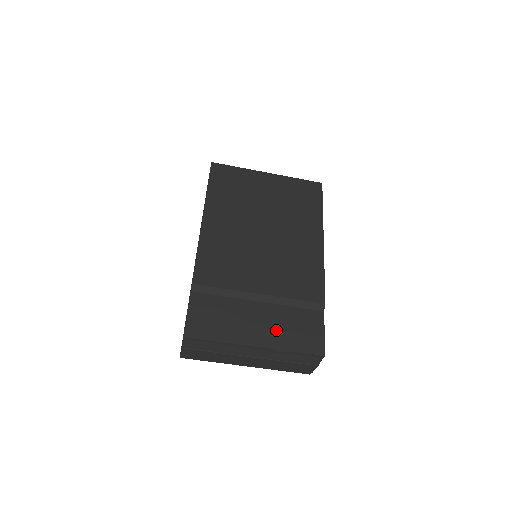
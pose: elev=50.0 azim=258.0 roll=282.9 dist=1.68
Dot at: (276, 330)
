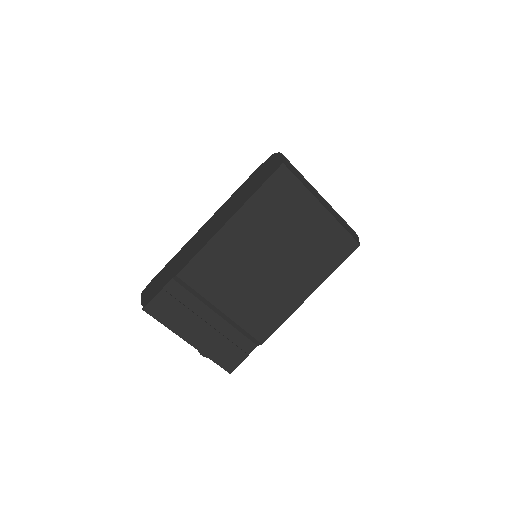
Dot at: (212, 341)
